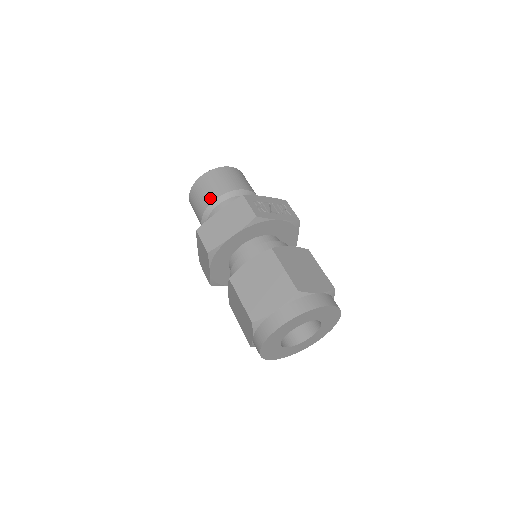
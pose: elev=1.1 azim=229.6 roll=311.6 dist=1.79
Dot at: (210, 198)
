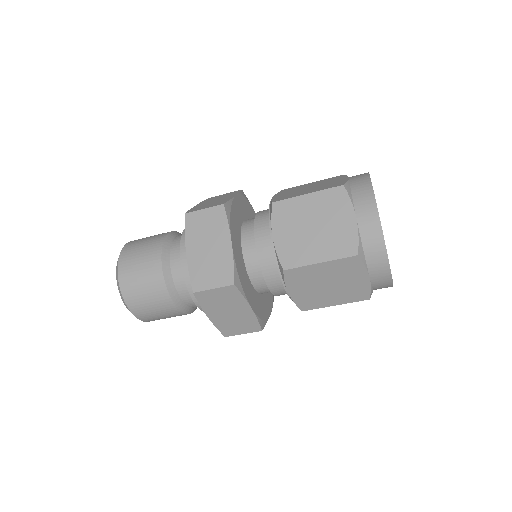
Dot at: (161, 235)
